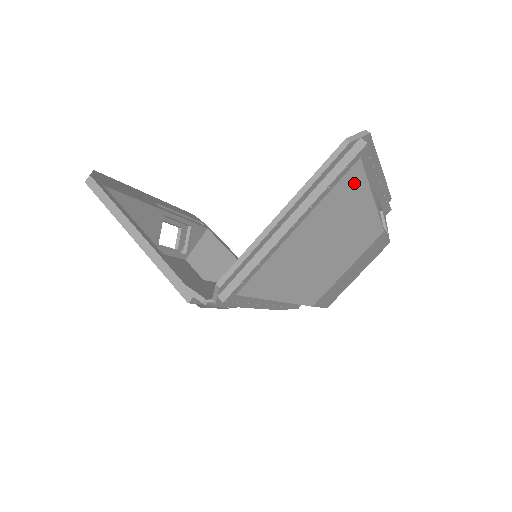
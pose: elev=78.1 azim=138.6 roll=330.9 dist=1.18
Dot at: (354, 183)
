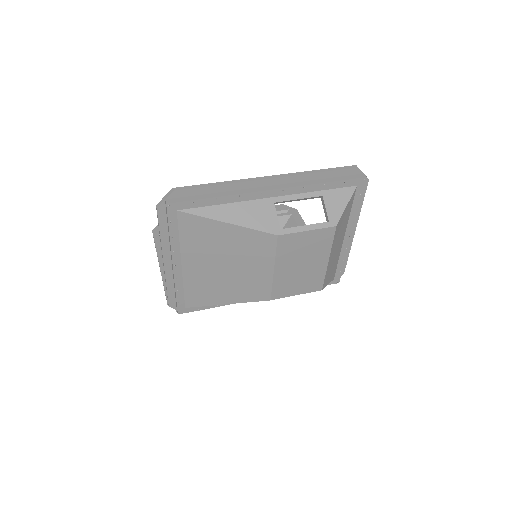
Dot at: (194, 224)
